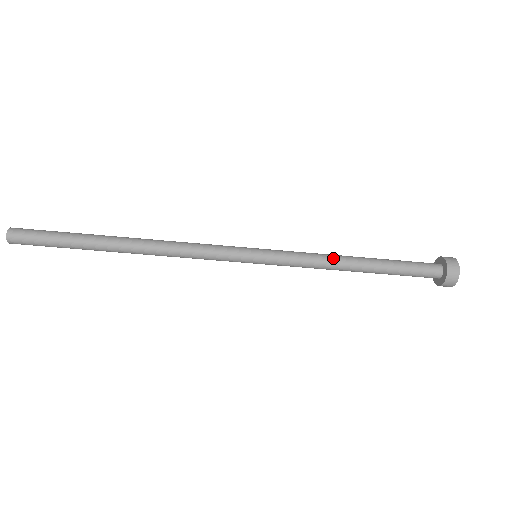
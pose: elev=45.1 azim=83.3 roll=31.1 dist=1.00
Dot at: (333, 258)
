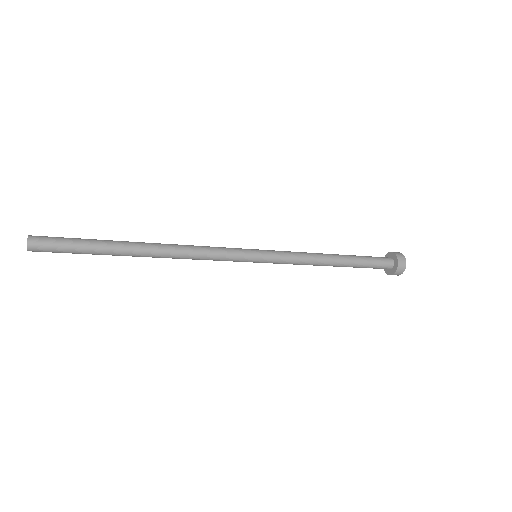
Dot at: (316, 264)
